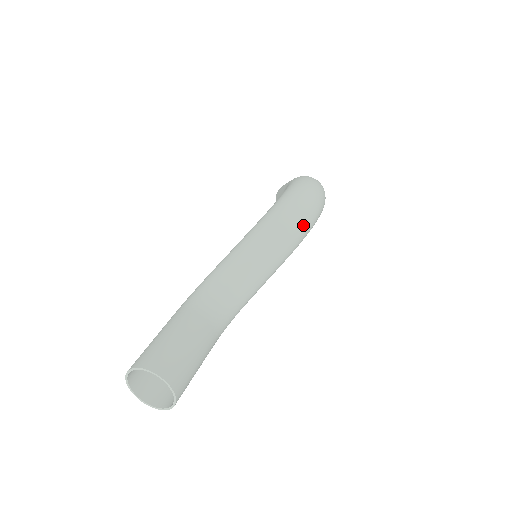
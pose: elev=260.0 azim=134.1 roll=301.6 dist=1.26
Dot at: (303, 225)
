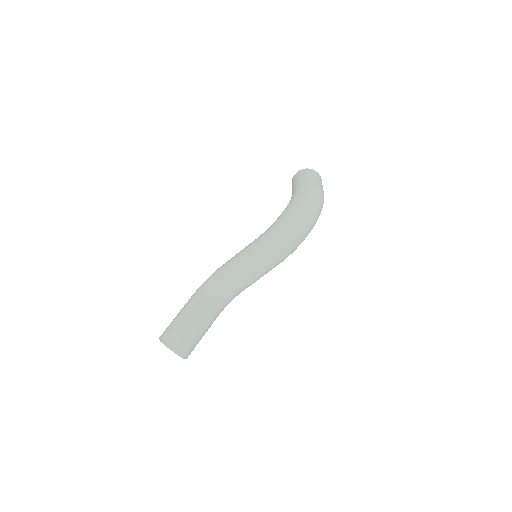
Dot at: (290, 249)
